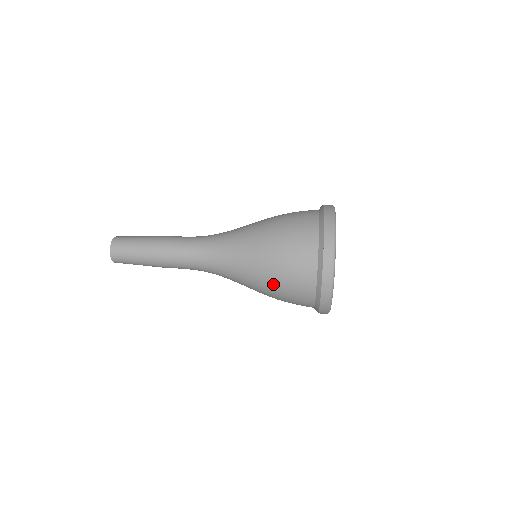
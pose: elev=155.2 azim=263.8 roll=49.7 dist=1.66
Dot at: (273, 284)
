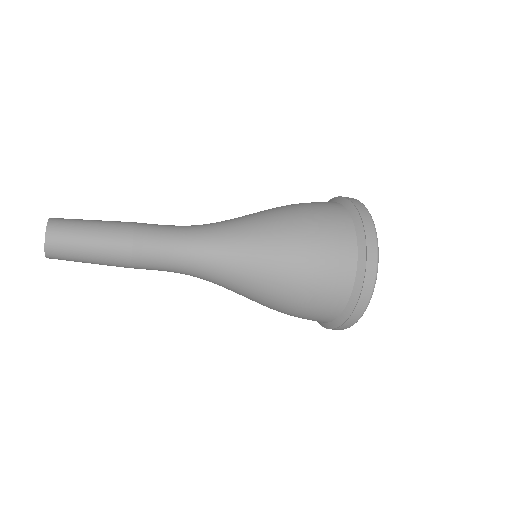
Dot at: (302, 248)
